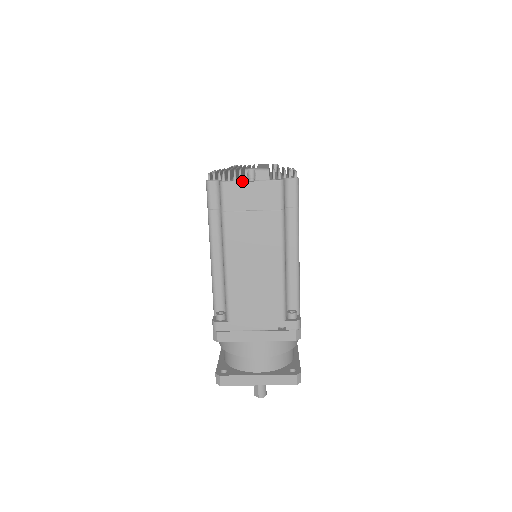
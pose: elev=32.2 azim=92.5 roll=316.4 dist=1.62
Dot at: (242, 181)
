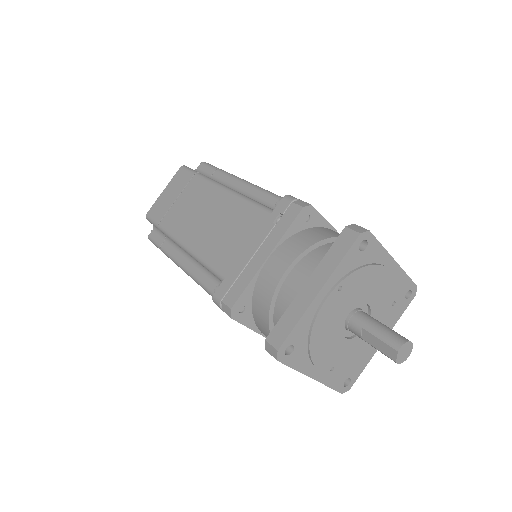
Dot at: (158, 198)
